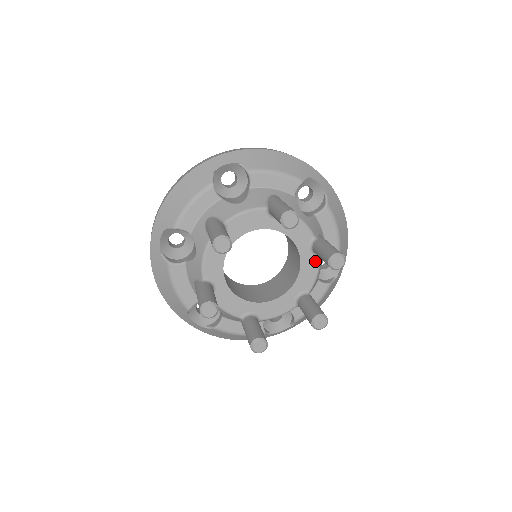
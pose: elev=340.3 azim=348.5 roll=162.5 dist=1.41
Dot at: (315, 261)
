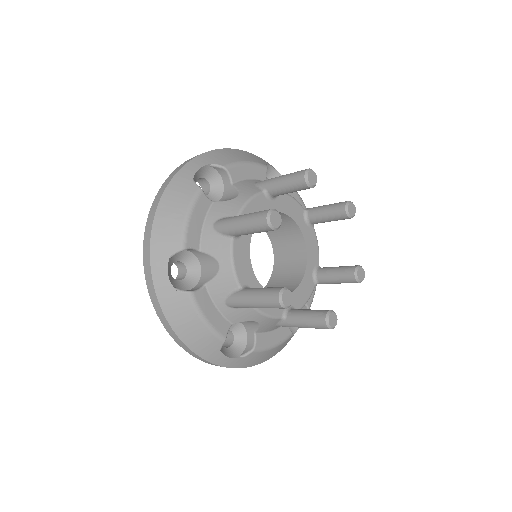
Dot at: (311, 287)
